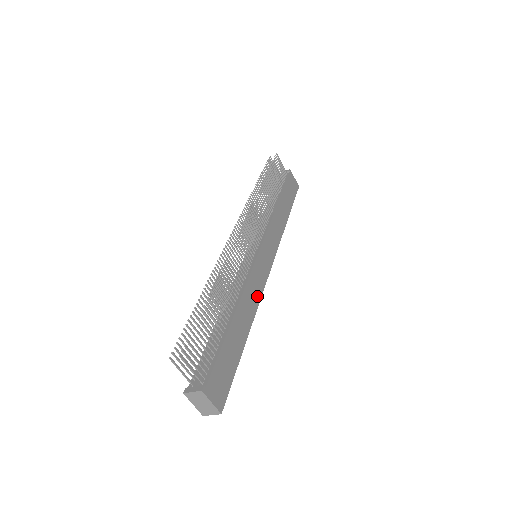
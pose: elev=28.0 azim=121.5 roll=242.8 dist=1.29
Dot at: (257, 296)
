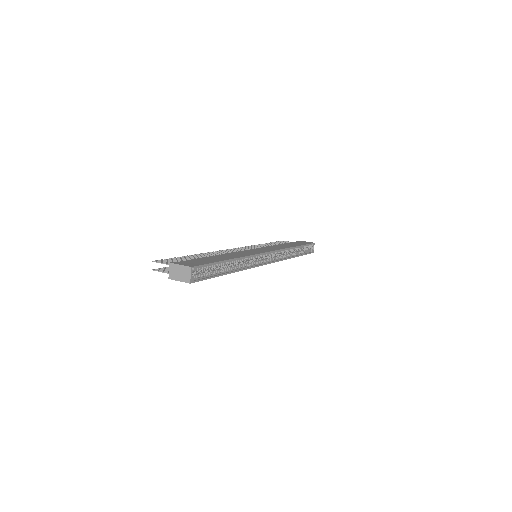
Dot at: occluded
